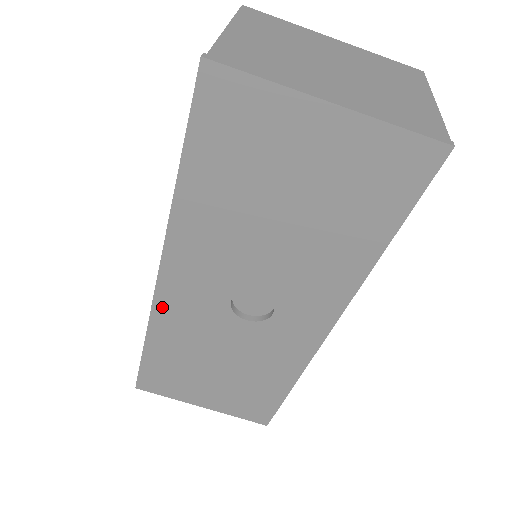
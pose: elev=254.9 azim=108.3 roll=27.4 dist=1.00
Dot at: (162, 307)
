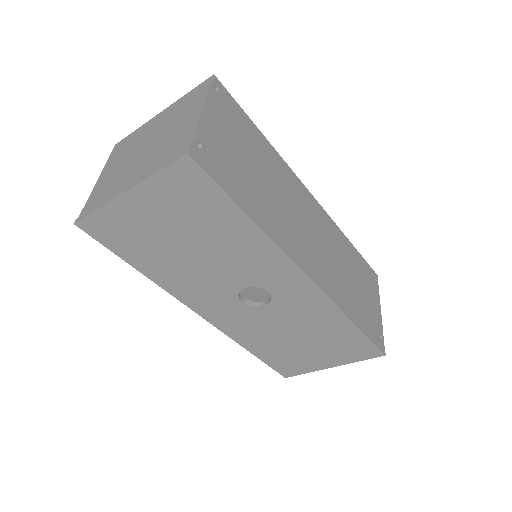
Dot at: (225, 328)
